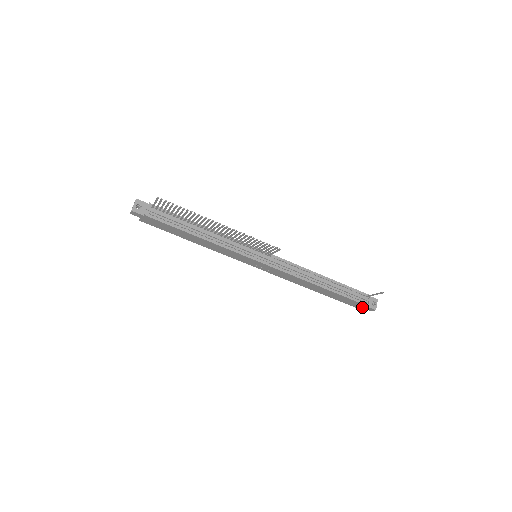
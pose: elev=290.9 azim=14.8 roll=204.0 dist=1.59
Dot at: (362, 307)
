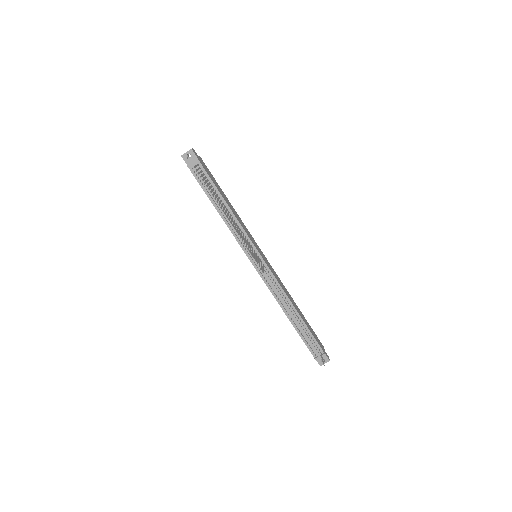
Dot at: occluded
